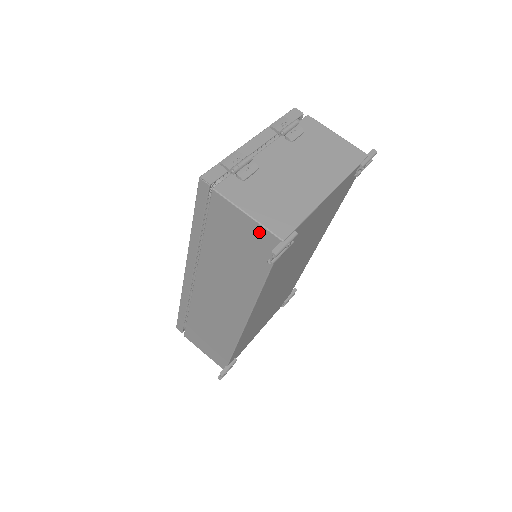
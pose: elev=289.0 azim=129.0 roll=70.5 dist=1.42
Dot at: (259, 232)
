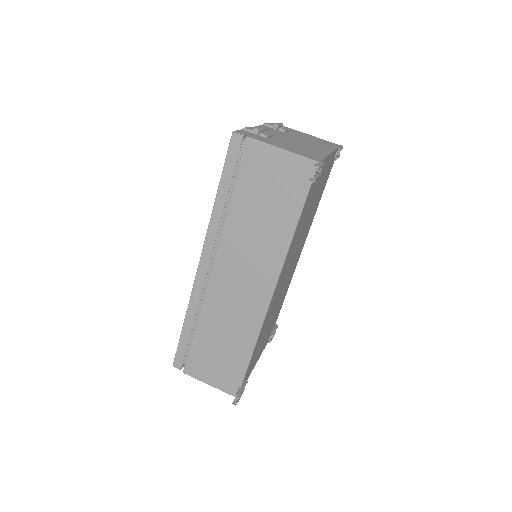
Dot at: (294, 163)
